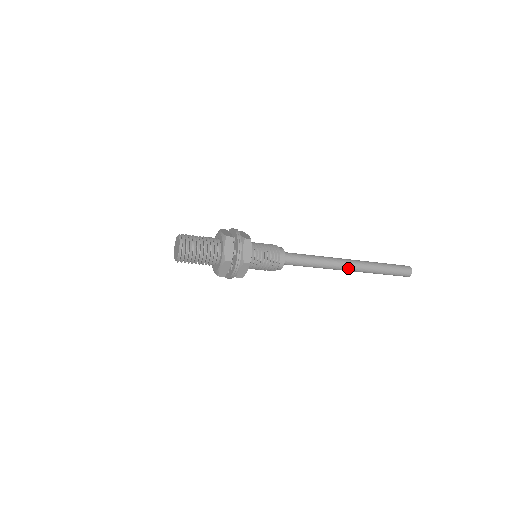
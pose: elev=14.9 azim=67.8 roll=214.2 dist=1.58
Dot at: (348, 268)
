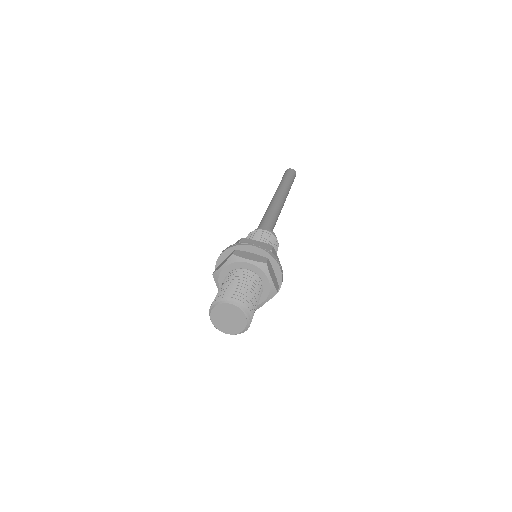
Dot at: (283, 205)
